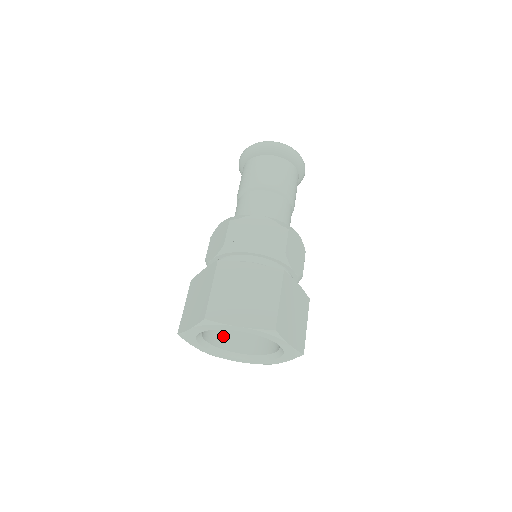
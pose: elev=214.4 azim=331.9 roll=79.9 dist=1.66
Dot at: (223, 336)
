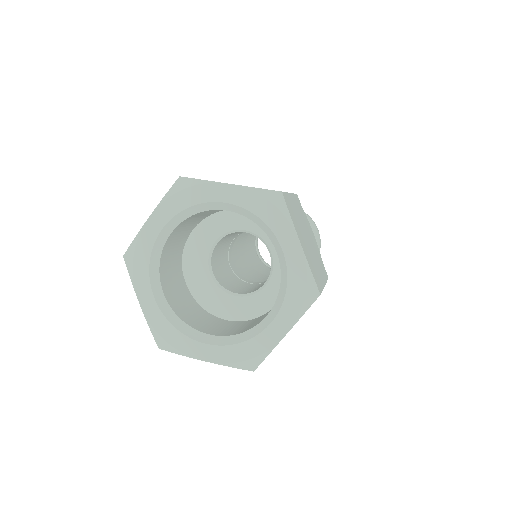
Dot at: (187, 312)
